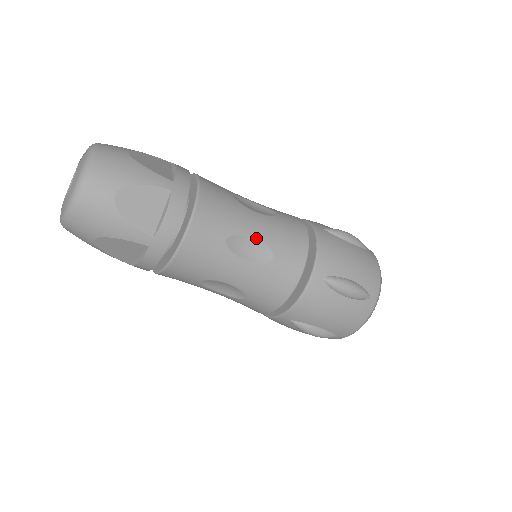
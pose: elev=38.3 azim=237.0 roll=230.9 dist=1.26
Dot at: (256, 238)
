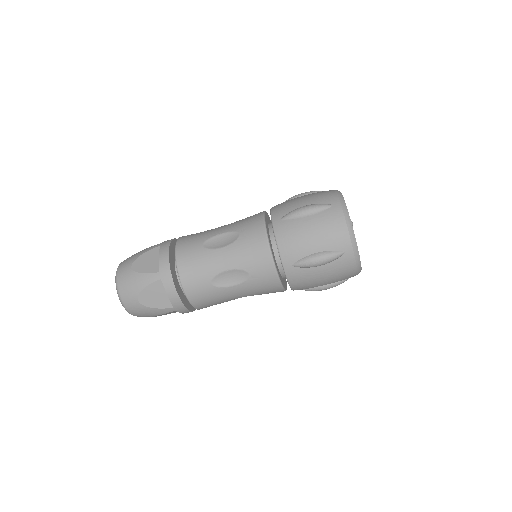
Dot at: (223, 233)
